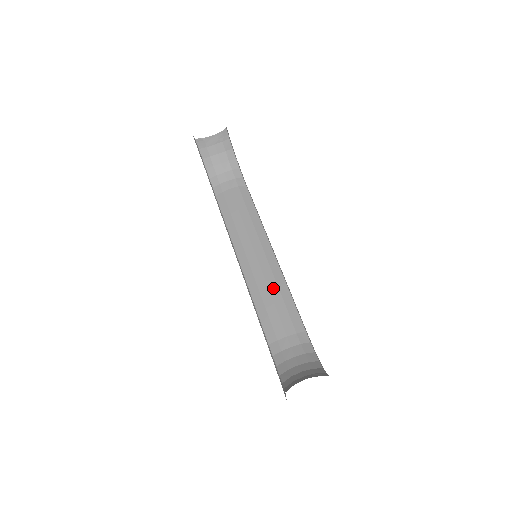
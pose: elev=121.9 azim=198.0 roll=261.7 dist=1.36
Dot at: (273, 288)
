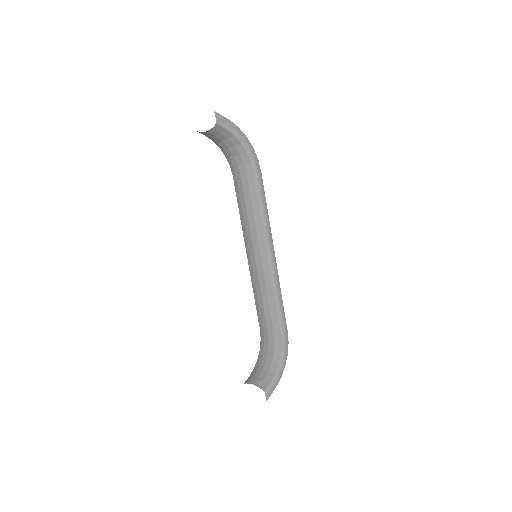
Dot at: (263, 291)
